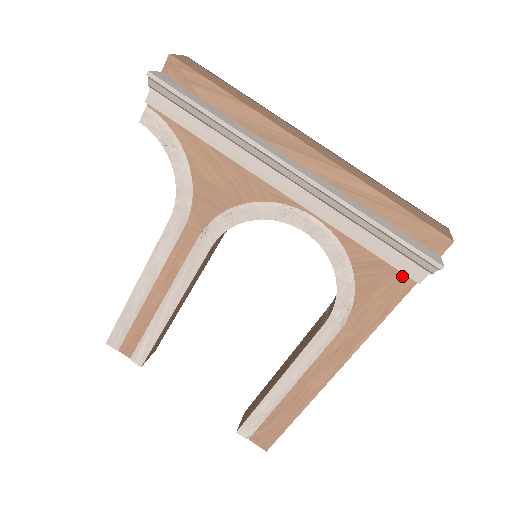
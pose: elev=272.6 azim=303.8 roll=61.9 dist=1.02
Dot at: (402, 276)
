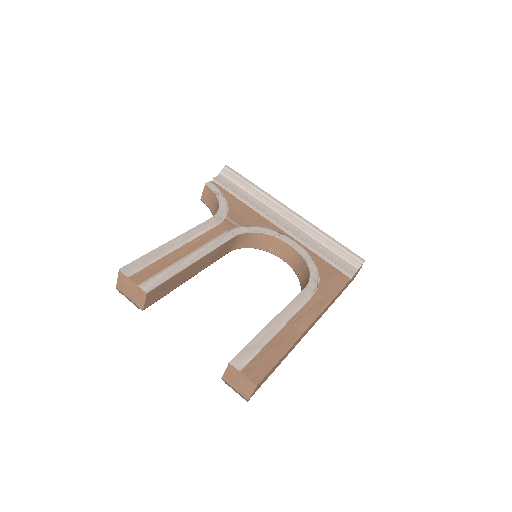
Dot at: (342, 275)
